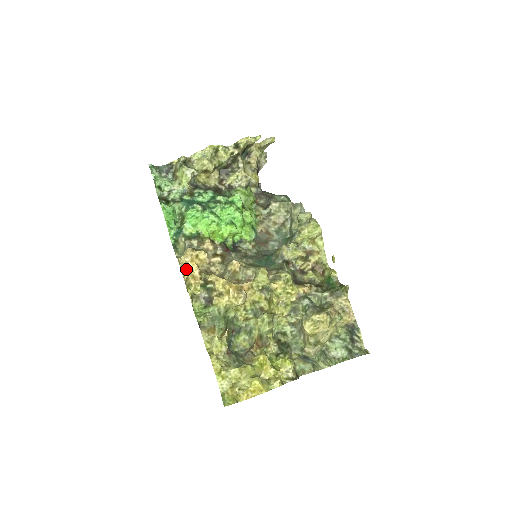
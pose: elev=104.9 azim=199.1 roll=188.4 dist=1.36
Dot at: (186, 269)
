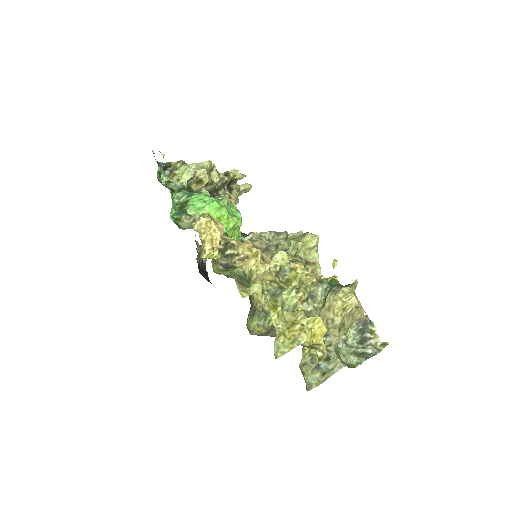
Dot at: (205, 230)
